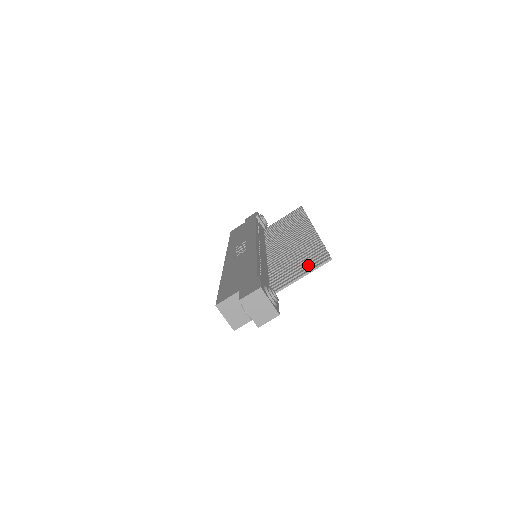
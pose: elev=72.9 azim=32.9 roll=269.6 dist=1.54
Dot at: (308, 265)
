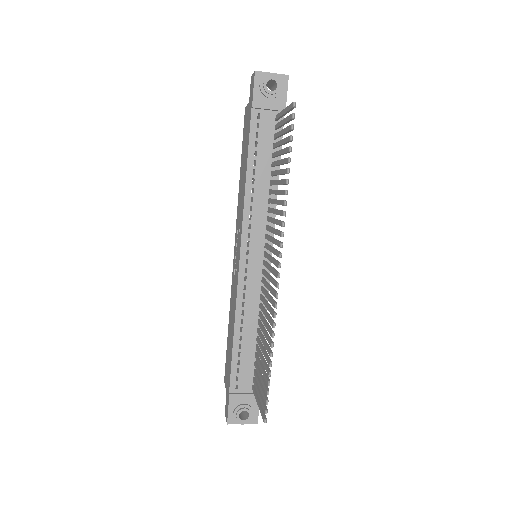
Dot at: (261, 393)
